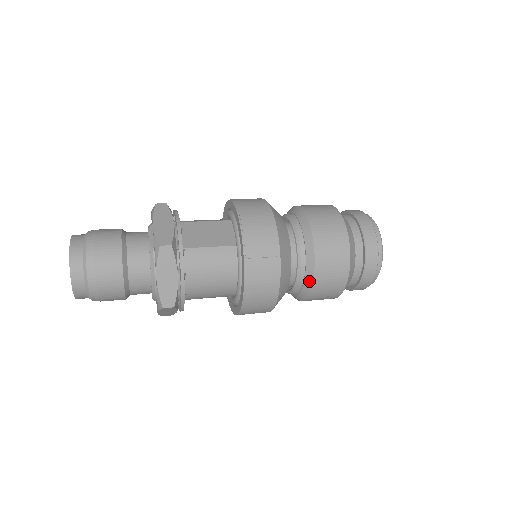
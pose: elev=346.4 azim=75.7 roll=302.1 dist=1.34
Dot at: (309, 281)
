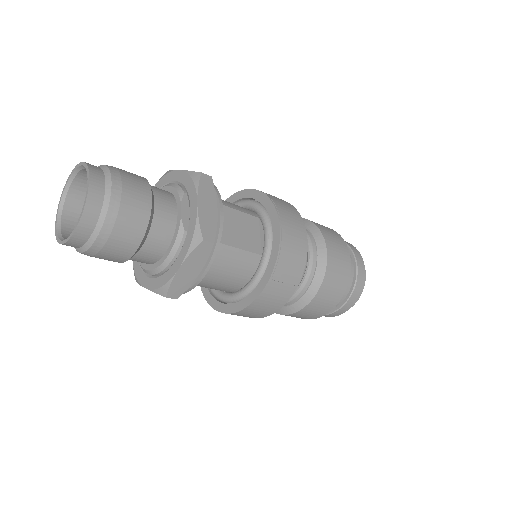
Dot at: (298, 307)
